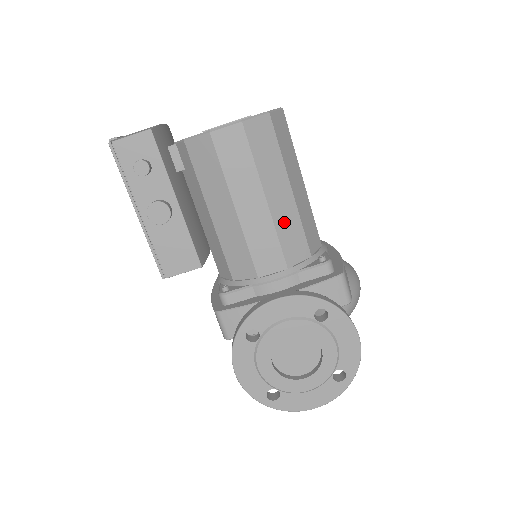
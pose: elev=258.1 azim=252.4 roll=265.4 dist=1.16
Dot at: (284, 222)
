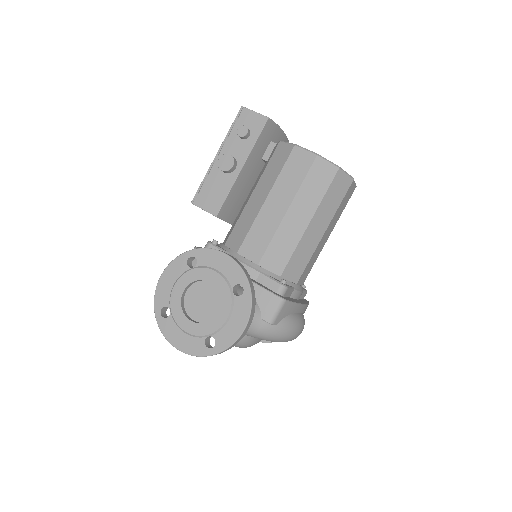
Dot at: (284, 236)
